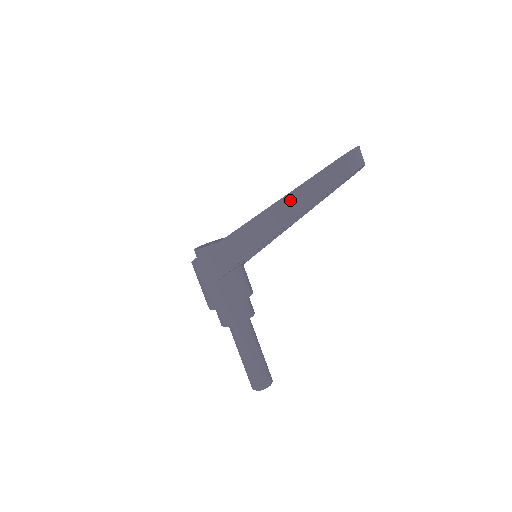
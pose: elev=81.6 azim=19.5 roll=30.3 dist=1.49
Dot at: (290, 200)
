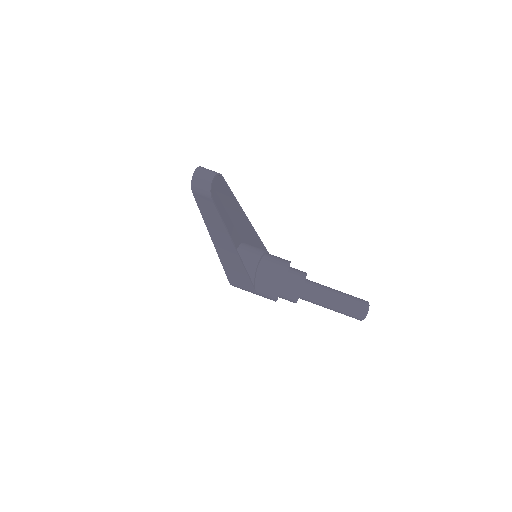
Dot at: (213, 232)
